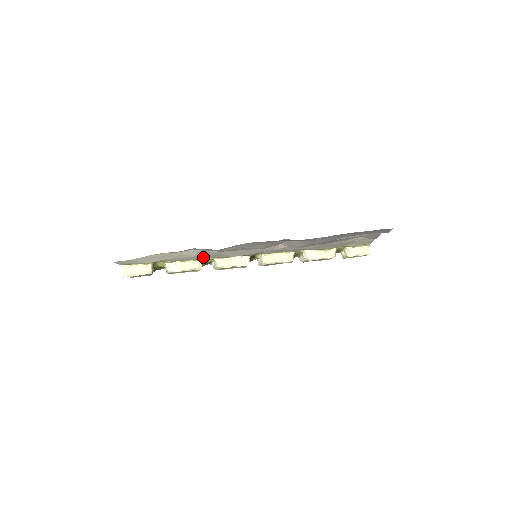
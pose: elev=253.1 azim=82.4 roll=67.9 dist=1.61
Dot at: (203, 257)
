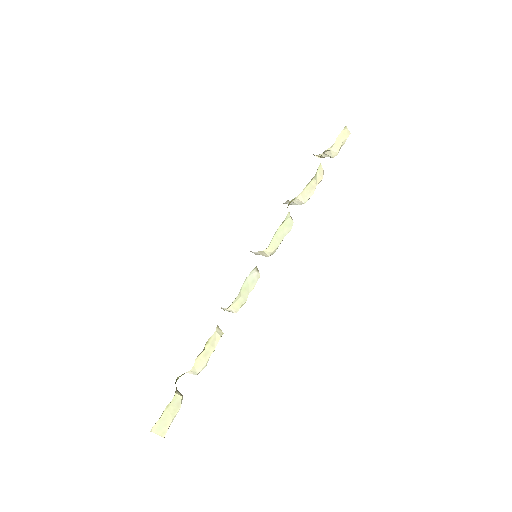
Dot at: occluded
